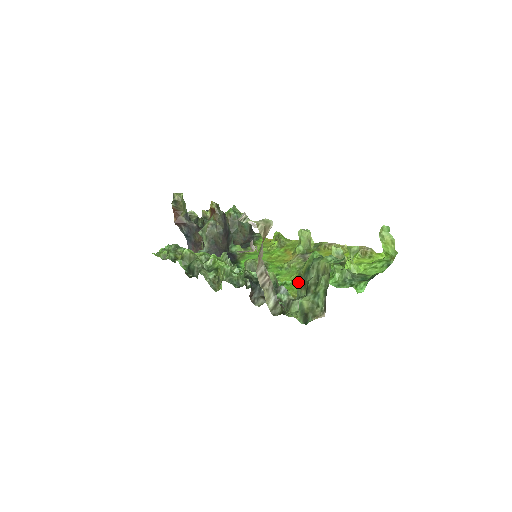
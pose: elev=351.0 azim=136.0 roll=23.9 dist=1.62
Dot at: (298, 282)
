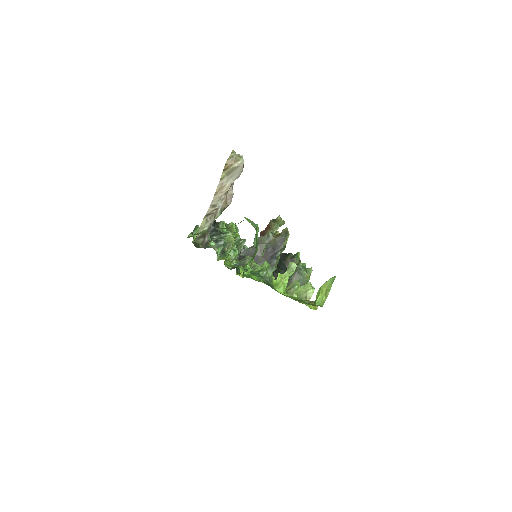
Dot at: occluded
